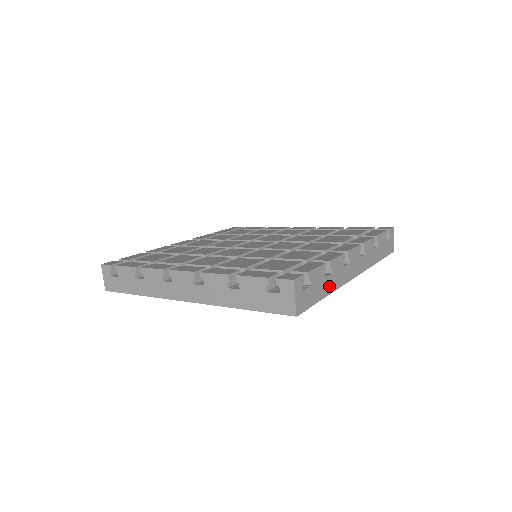
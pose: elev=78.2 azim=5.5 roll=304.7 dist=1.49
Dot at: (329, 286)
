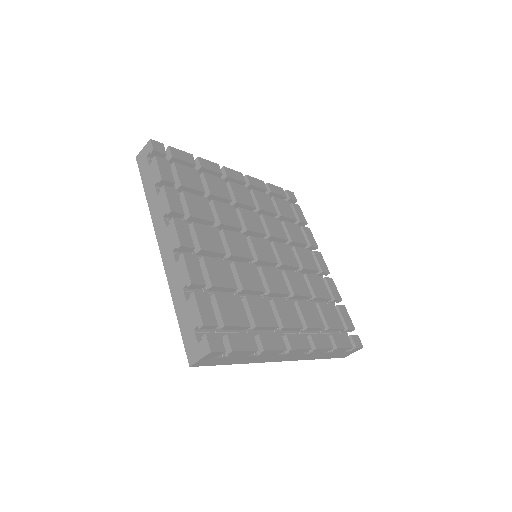
Dot at: occluded
